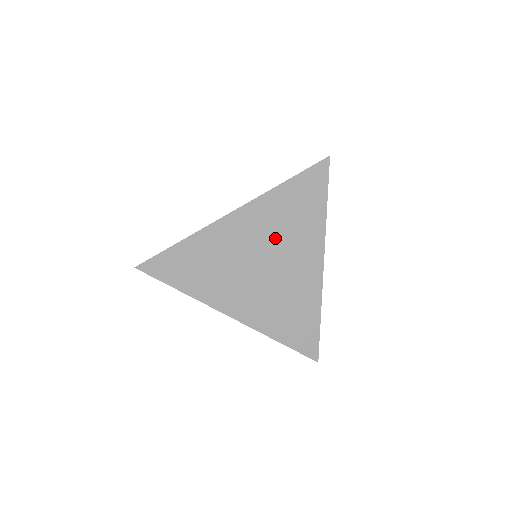
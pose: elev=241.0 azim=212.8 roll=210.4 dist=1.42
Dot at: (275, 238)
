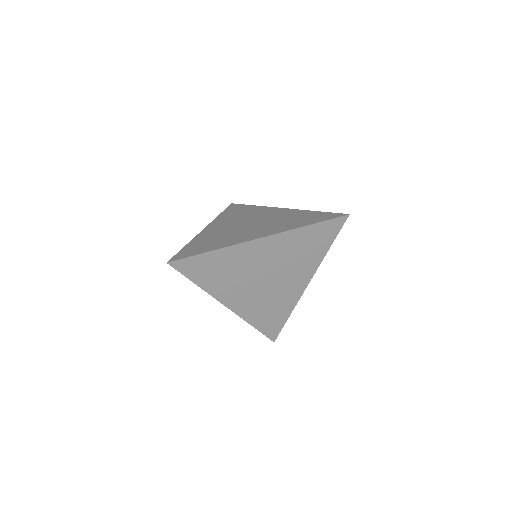
Dot at: (283, 262)
